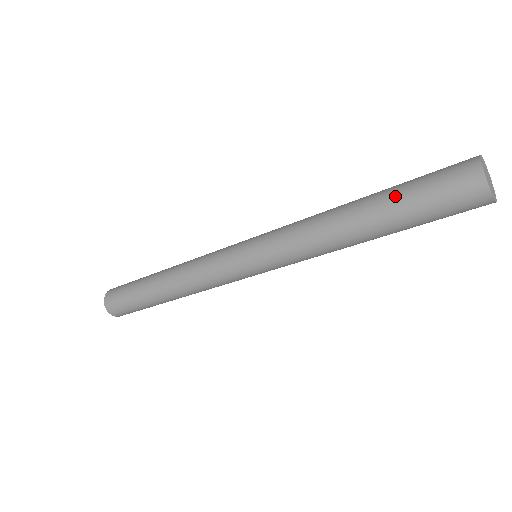
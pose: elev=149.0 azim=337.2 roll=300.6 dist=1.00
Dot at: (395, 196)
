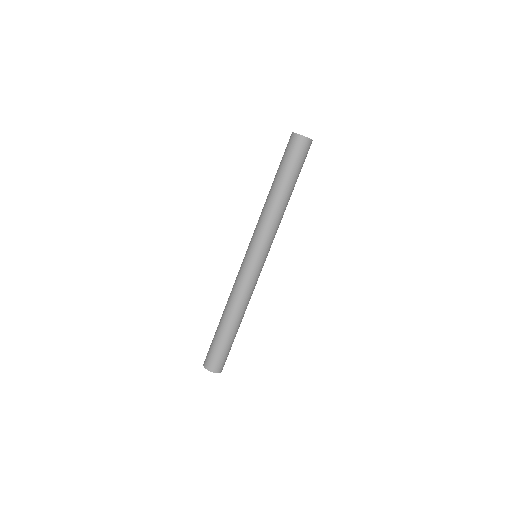
Dot at: (281, 171)
